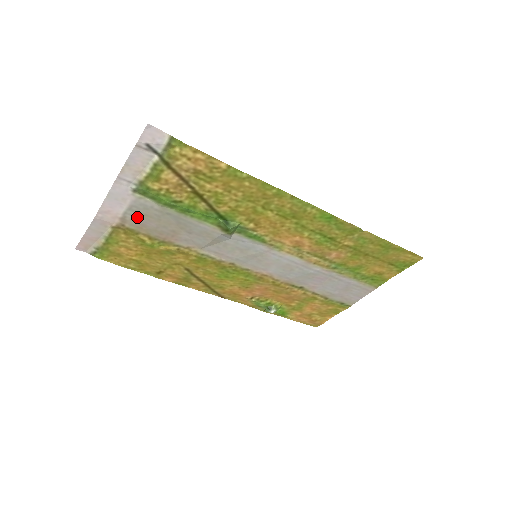
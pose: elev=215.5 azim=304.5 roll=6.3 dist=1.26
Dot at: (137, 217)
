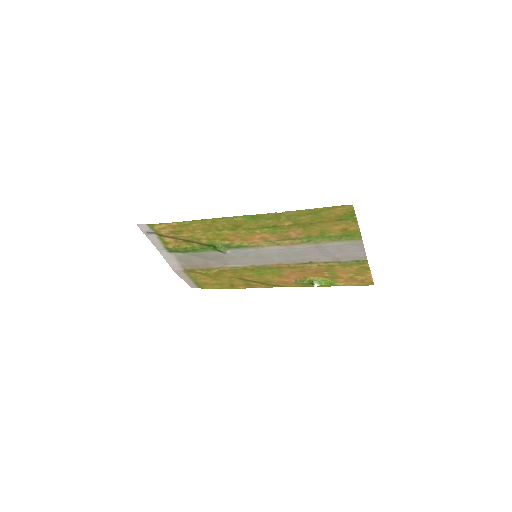
Dot at: (185, 263)
